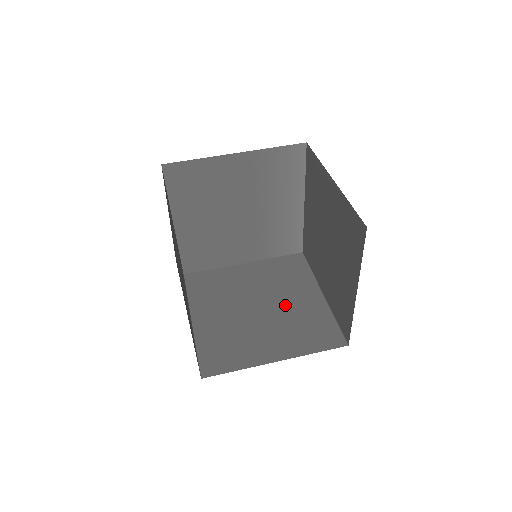
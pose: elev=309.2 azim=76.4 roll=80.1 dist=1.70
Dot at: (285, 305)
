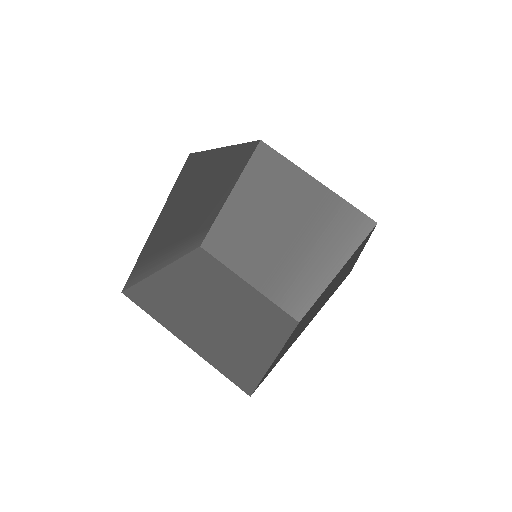
Dot at: (241, 328)
